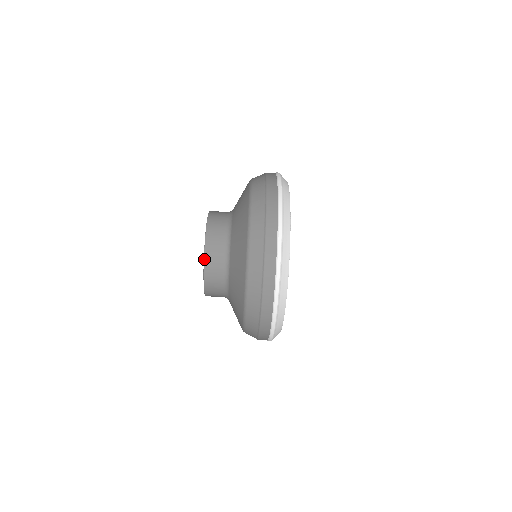
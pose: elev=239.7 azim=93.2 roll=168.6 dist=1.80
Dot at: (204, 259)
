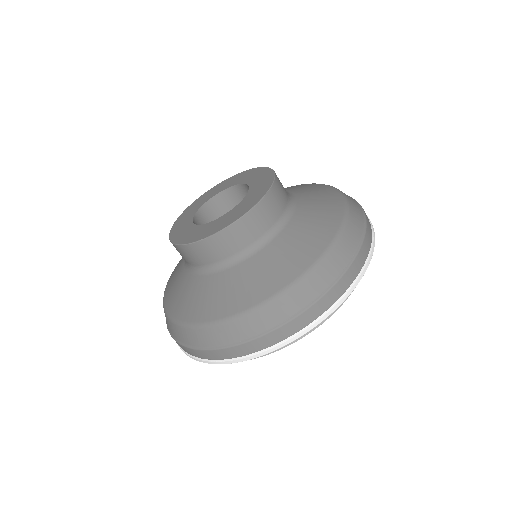
Dot at: (266, 194)
